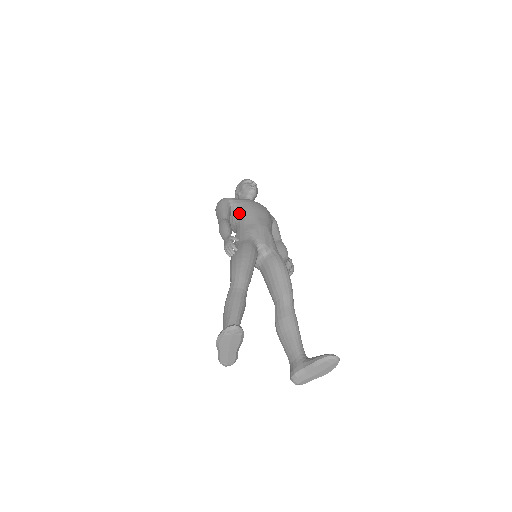
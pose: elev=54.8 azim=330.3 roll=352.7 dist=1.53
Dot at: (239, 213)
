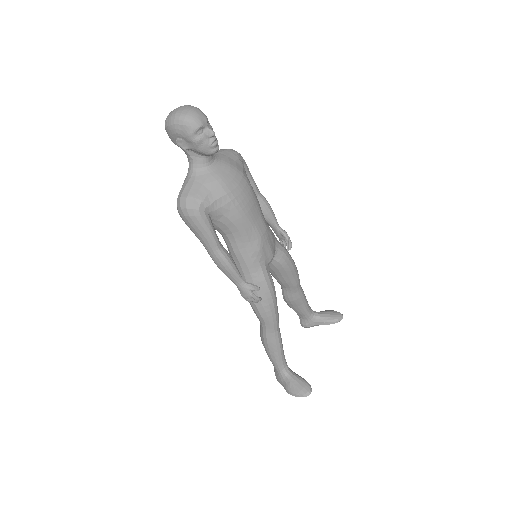
Dot at: (228, 225)
